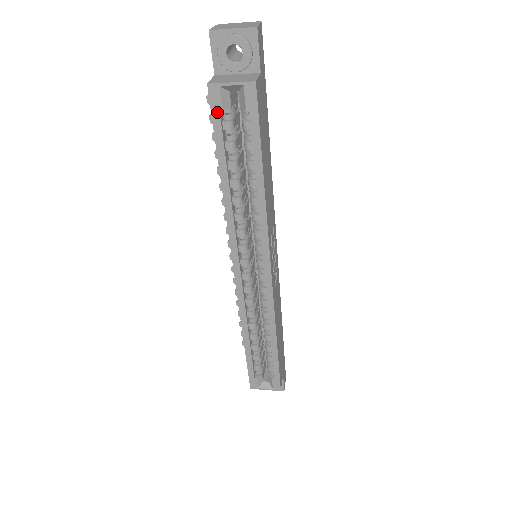
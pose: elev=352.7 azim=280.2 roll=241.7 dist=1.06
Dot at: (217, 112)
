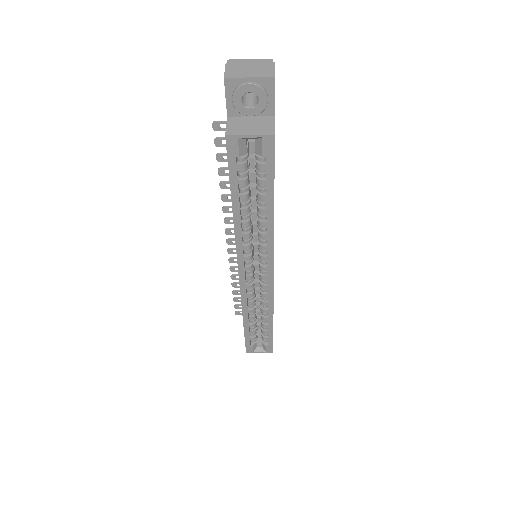
Dot at: (233, 158)
